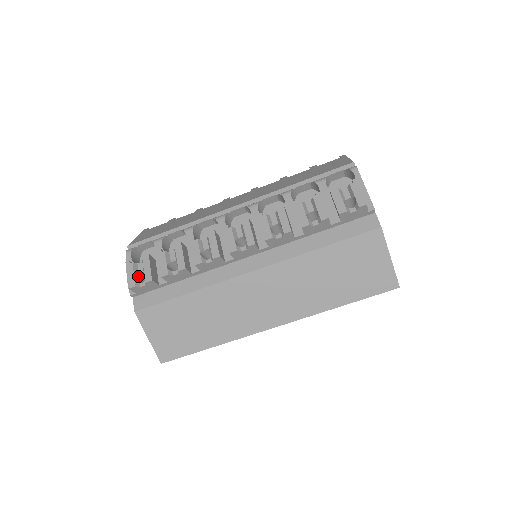
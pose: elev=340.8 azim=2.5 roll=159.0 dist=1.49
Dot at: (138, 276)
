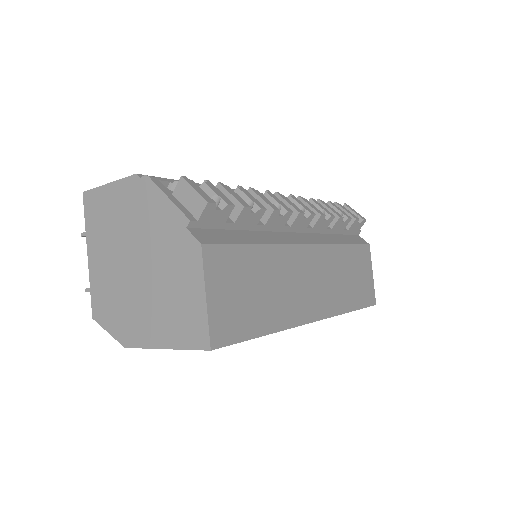
Dot at: occluded
